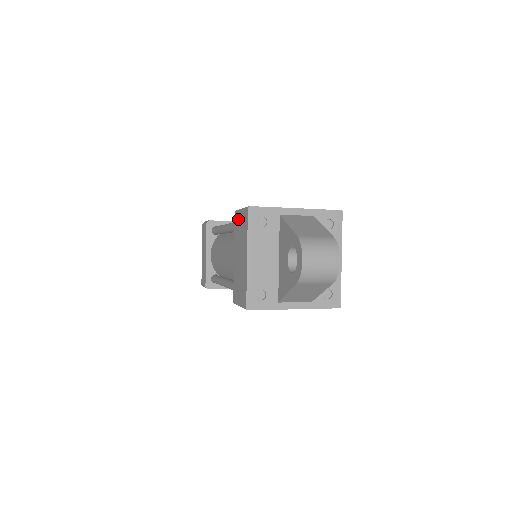
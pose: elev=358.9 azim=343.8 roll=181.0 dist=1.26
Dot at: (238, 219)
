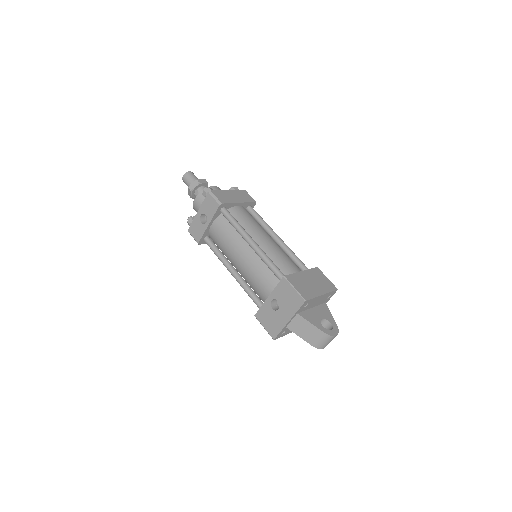
Dot at: occluded
